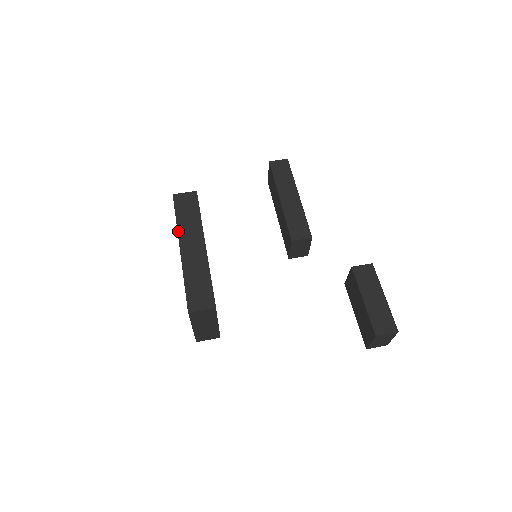
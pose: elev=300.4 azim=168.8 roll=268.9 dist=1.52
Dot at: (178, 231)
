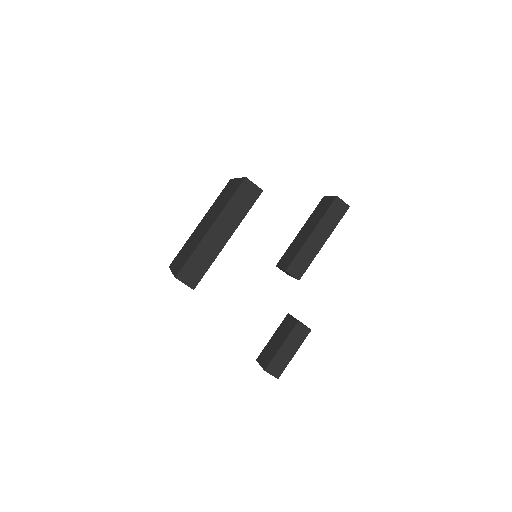
Dot at: (222, 212)
